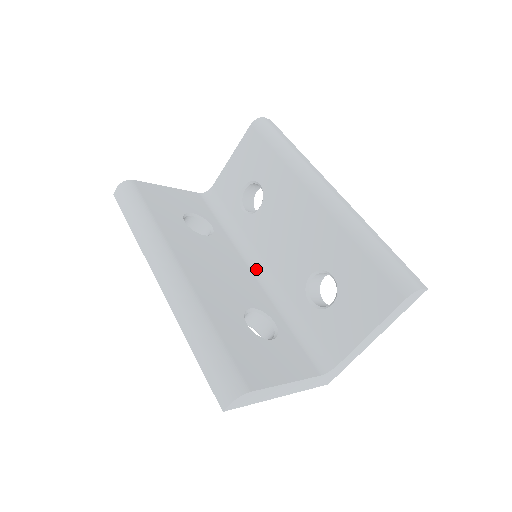
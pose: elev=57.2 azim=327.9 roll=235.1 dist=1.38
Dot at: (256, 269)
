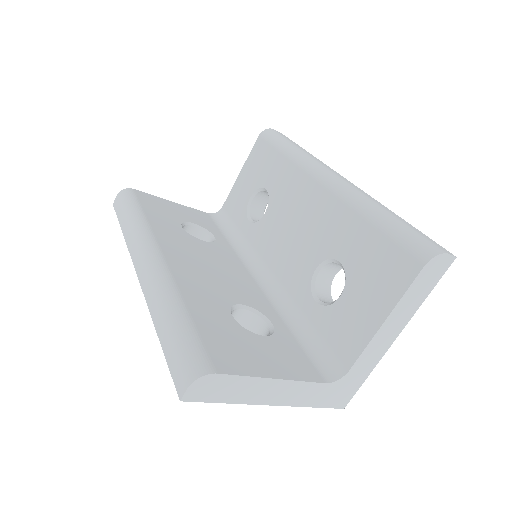
Dot at: (259, 276)
